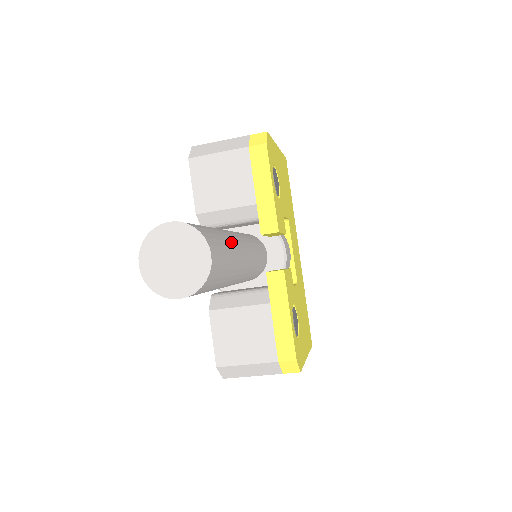
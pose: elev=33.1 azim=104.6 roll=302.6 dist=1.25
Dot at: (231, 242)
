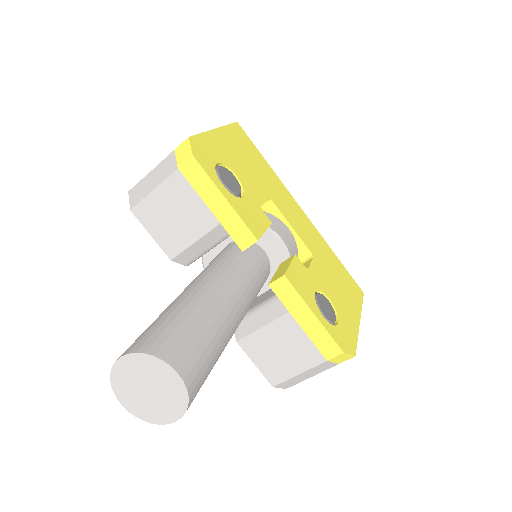
Dot at: (204, 310)
